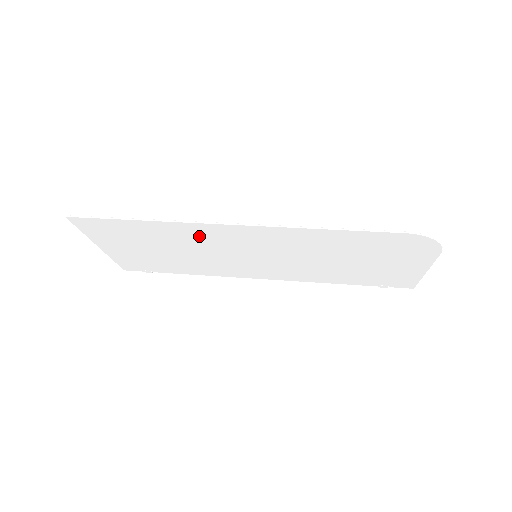
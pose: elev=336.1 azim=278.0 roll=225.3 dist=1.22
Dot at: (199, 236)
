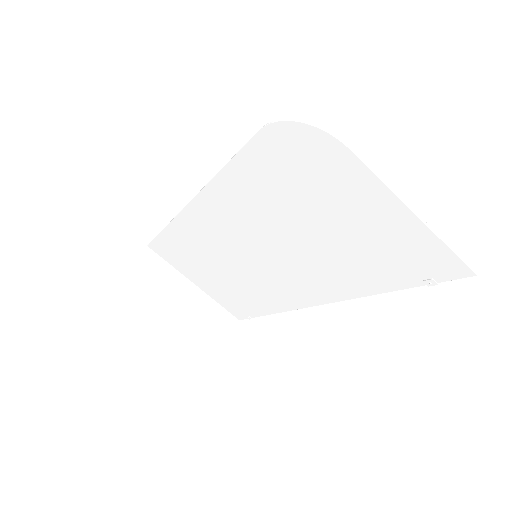
Dot at: (199, 237)
